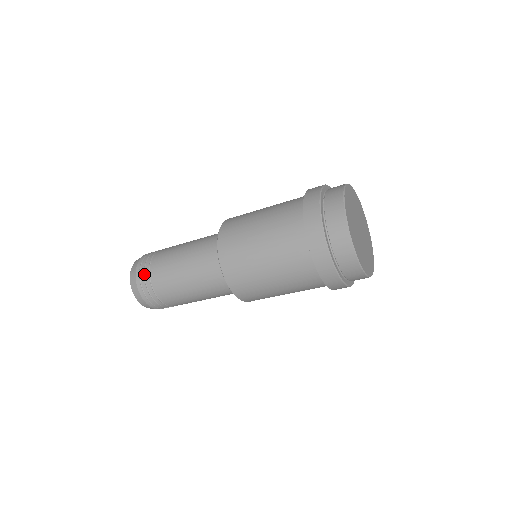
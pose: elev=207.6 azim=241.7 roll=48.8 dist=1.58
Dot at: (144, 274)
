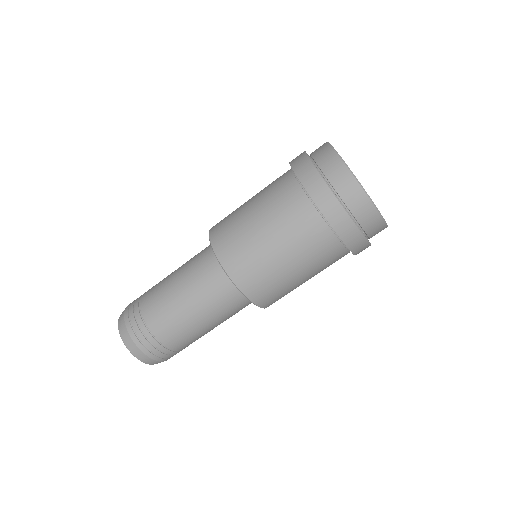
Dot at: occluded
